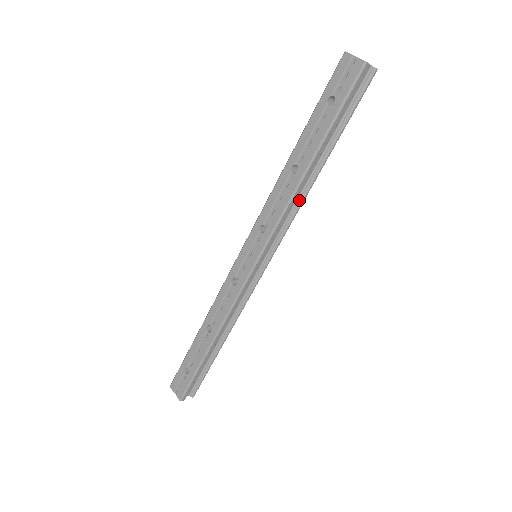
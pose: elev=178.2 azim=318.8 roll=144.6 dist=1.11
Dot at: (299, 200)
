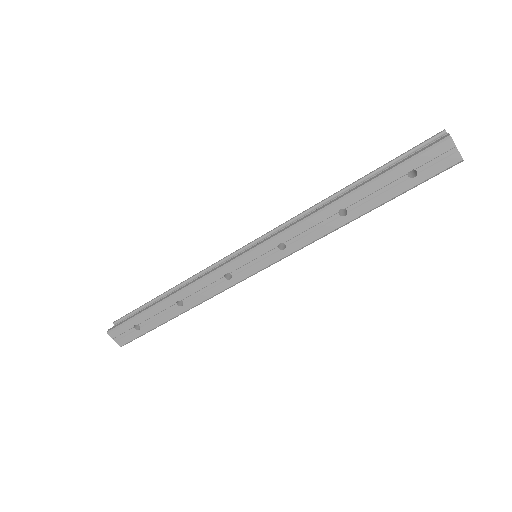
Dot at: occluded
